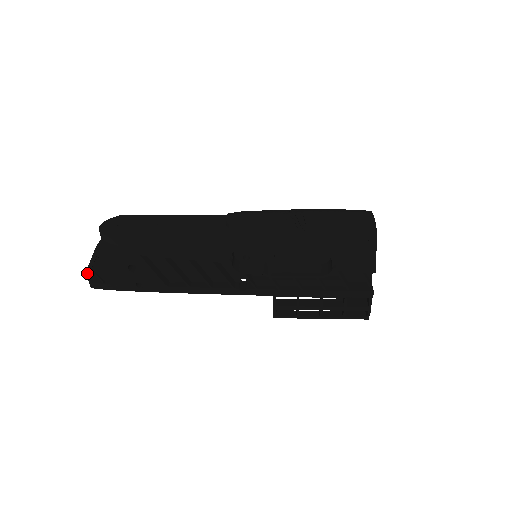
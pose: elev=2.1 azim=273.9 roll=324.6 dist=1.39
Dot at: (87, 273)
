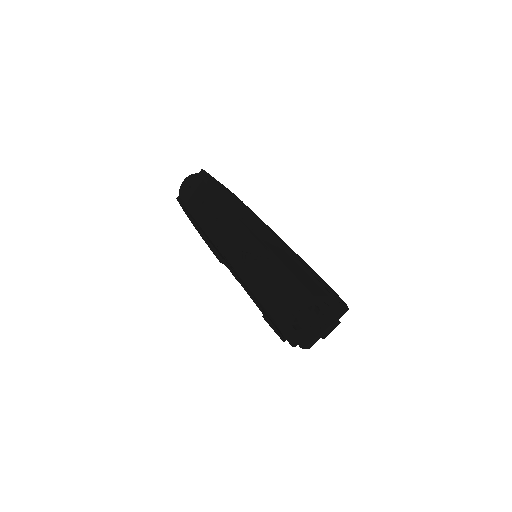
Dot at: occluded
